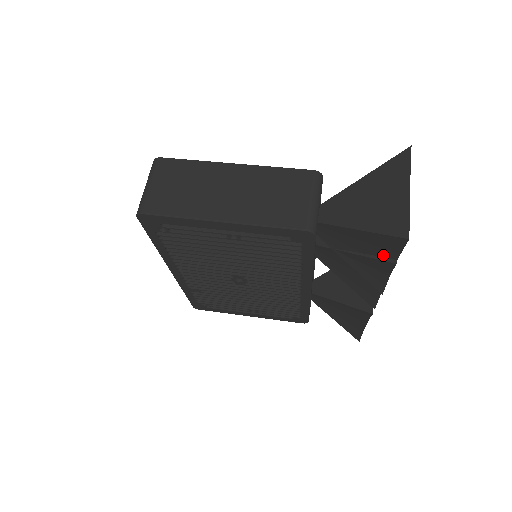
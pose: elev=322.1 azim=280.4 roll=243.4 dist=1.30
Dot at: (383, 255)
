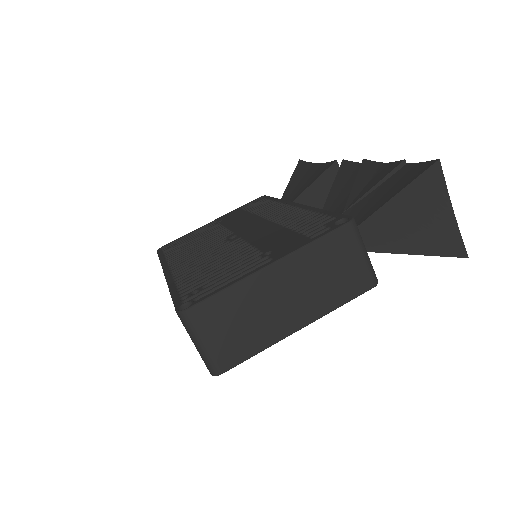
Dot at: occluded
